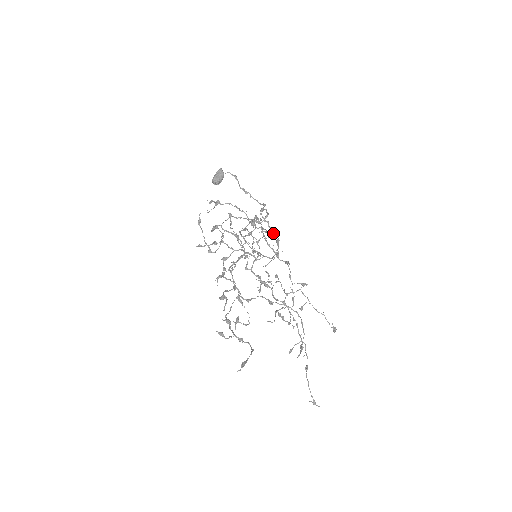
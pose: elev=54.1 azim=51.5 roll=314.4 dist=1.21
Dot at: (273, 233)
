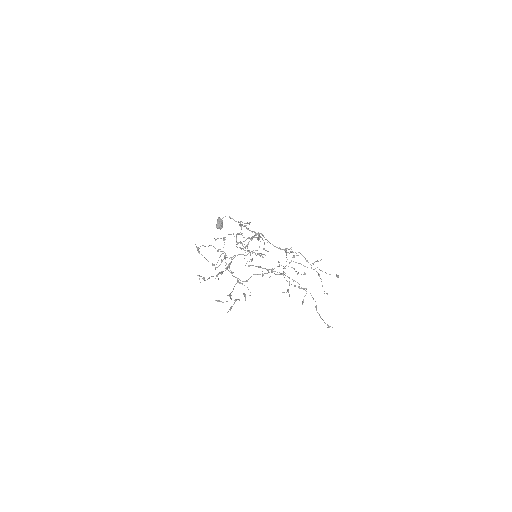
Dot at: occluded
